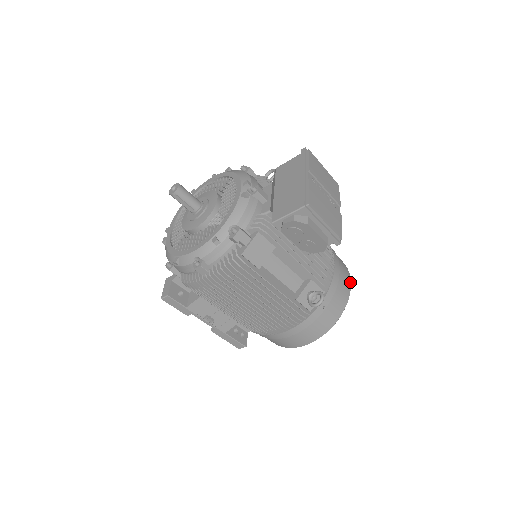
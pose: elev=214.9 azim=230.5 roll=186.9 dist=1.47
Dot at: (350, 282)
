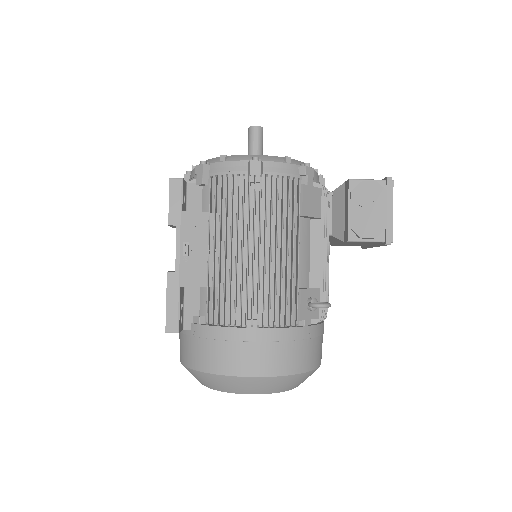
Dot at: occluded
